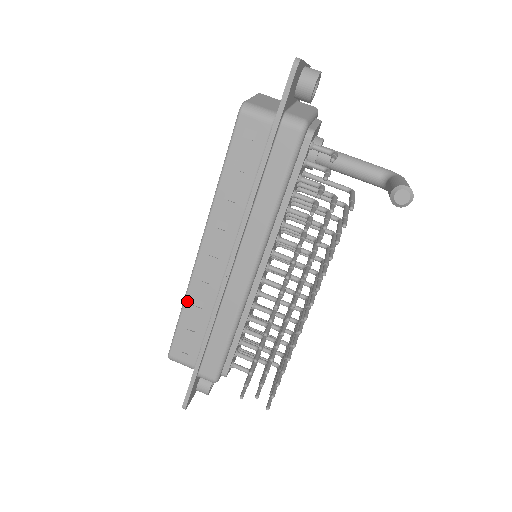
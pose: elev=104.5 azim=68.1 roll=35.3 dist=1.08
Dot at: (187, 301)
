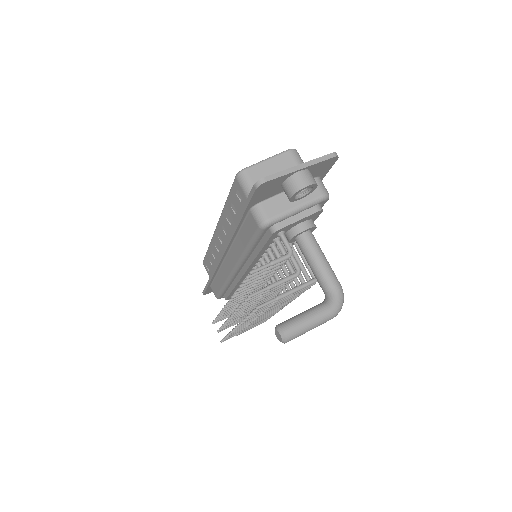
Dot at: (210, 248)
